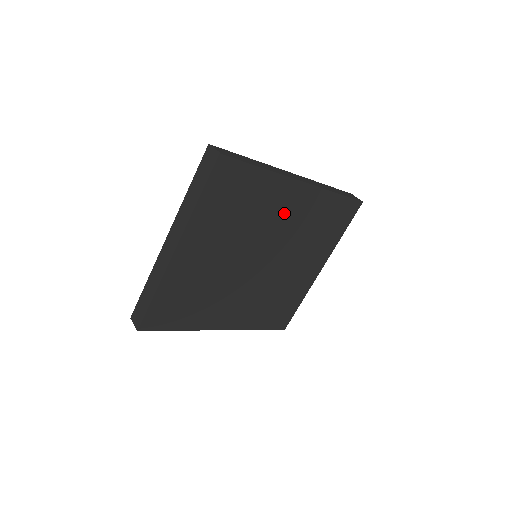
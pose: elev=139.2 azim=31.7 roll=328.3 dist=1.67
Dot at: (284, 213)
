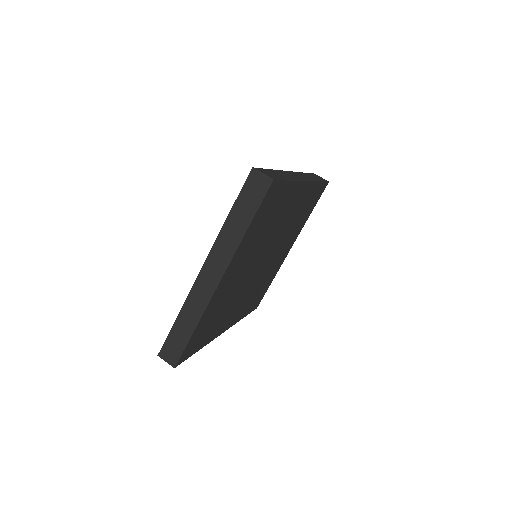
Dot at: (289, 213)
